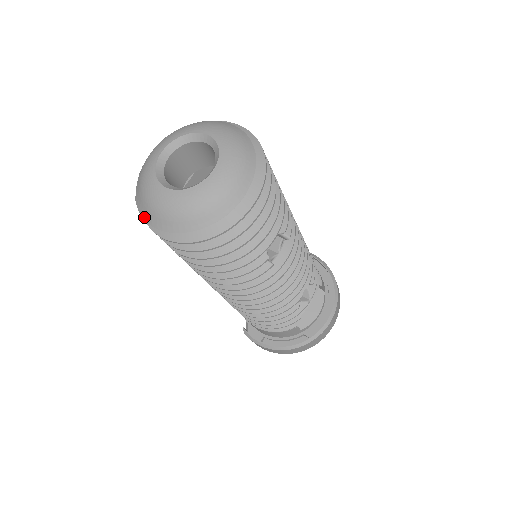
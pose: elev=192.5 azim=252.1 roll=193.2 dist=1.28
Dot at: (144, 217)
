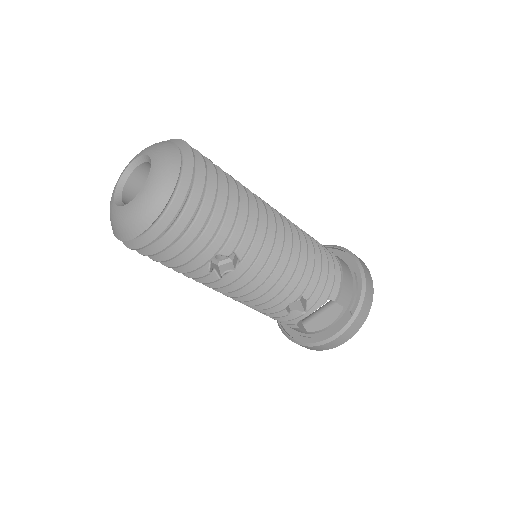
Dot at: occluded
